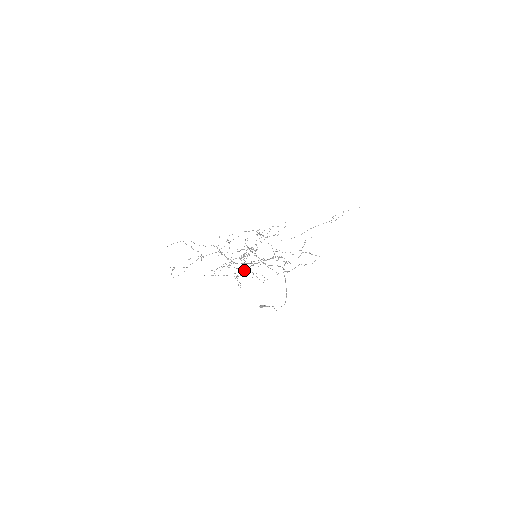
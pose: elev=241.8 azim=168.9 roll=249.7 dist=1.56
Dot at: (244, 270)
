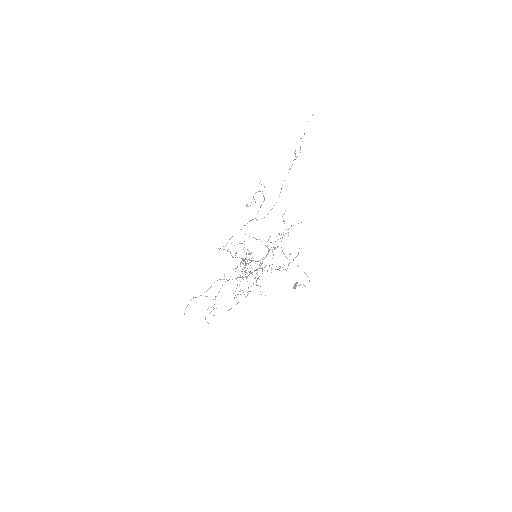
Dot at: occluded
